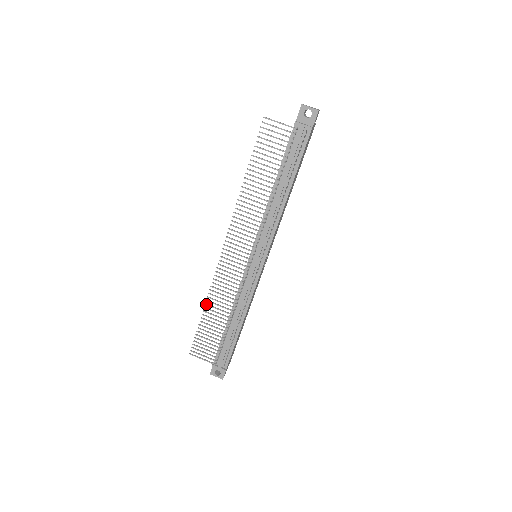
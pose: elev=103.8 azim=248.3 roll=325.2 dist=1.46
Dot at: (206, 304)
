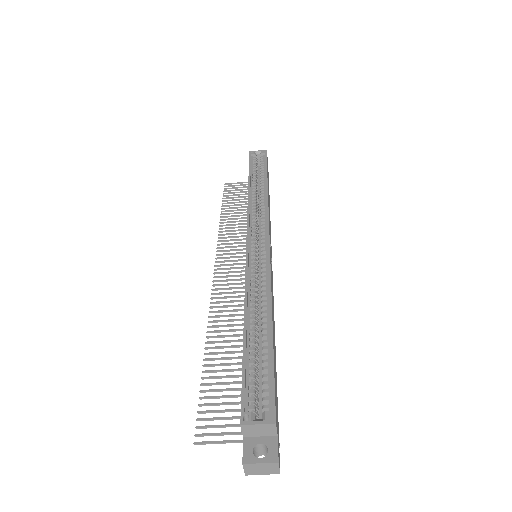
Dot at: occluded
